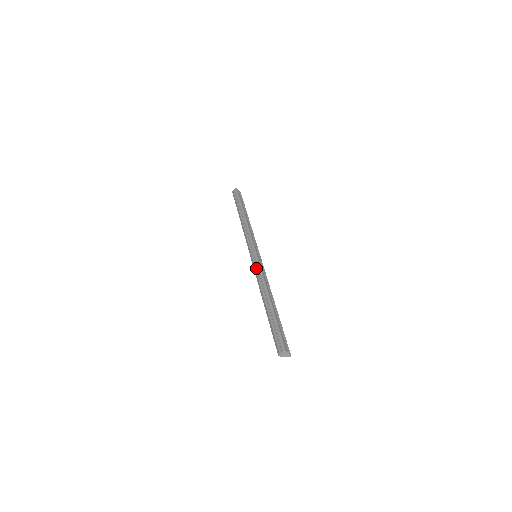
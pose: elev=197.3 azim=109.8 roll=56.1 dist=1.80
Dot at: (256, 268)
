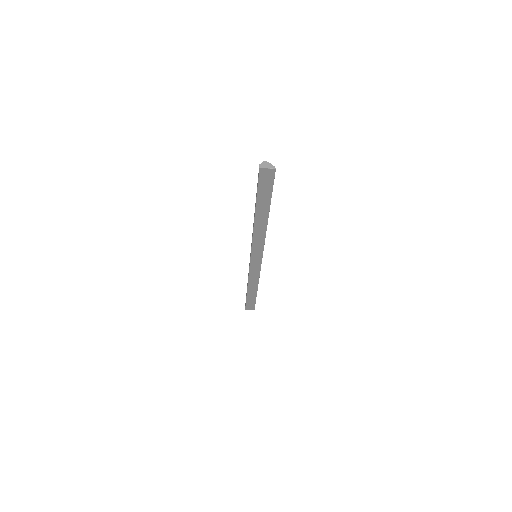
Dot at: occluded
